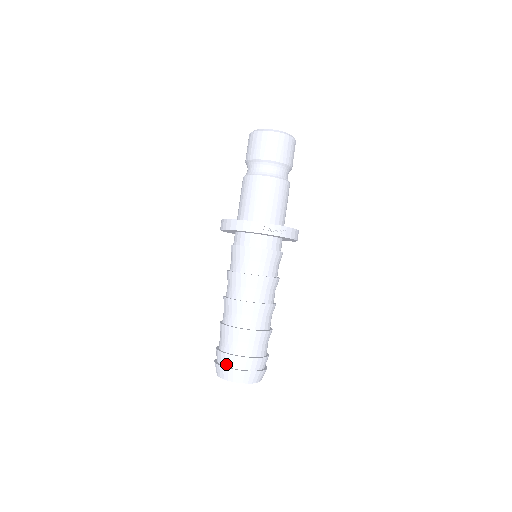
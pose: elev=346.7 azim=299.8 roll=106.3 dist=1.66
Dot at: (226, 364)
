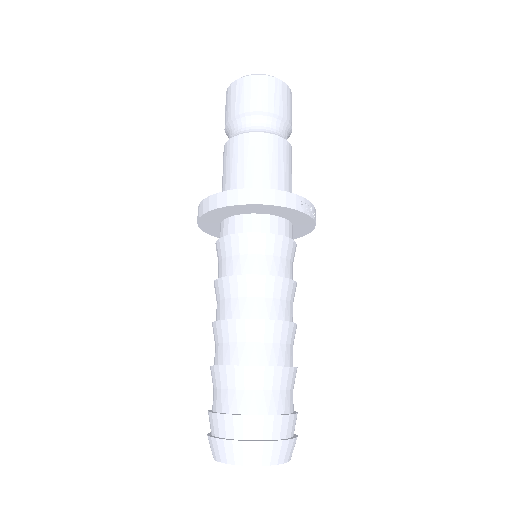
Dot at: (256, 435)
